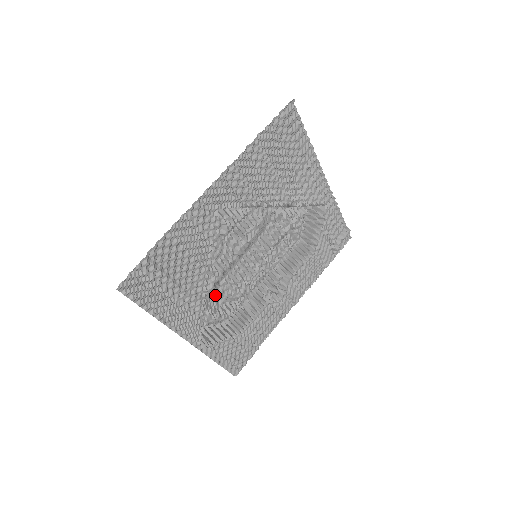
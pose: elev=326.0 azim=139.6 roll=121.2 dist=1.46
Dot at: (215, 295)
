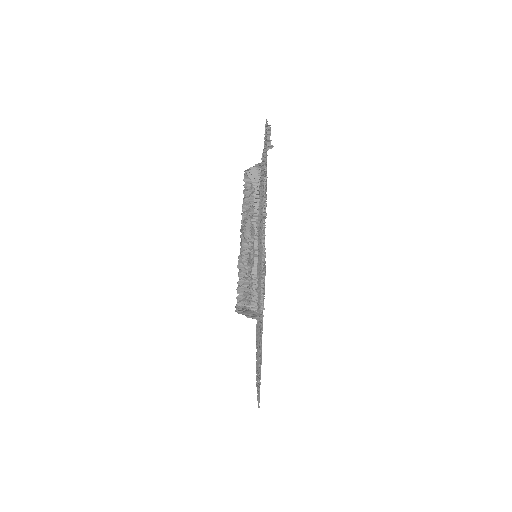
Dot at: occluded
